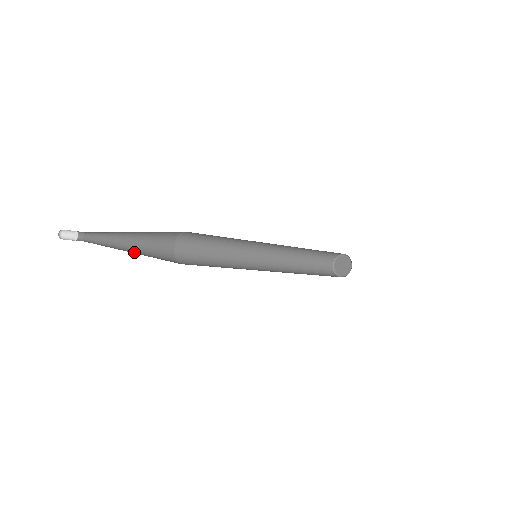
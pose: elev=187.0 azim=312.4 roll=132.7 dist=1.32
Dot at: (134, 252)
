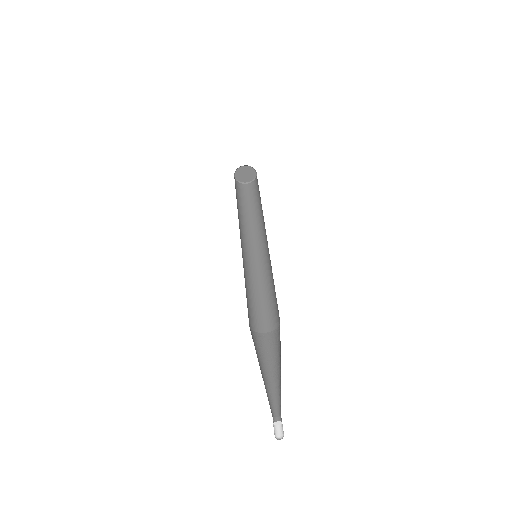
Dot at: (274, 371)
